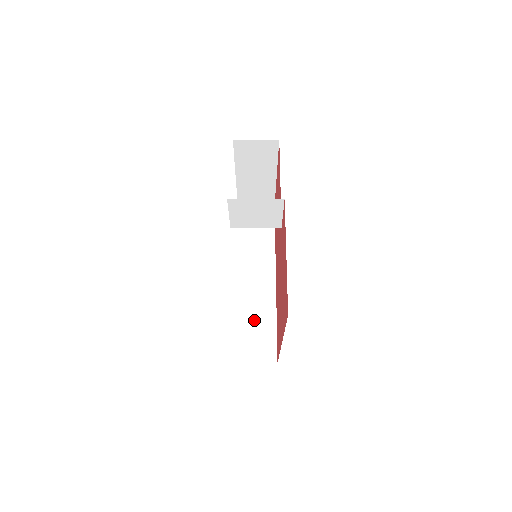
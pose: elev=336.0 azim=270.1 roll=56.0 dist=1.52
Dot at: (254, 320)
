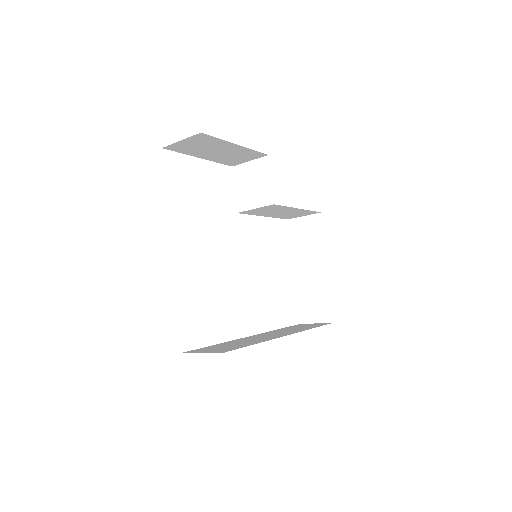
Dot at: (235, 344)
